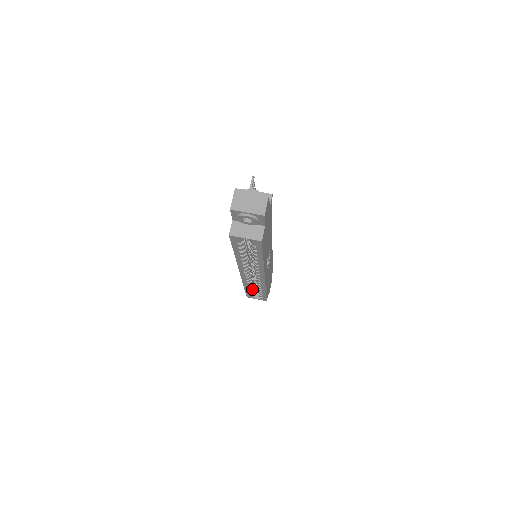
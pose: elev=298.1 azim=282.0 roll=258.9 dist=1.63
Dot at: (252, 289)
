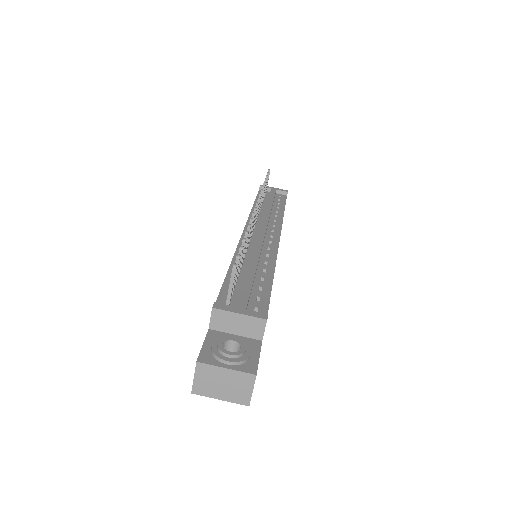
Dot at: occluded
